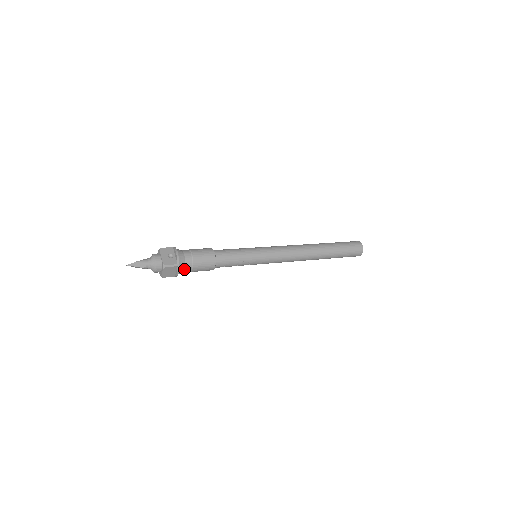
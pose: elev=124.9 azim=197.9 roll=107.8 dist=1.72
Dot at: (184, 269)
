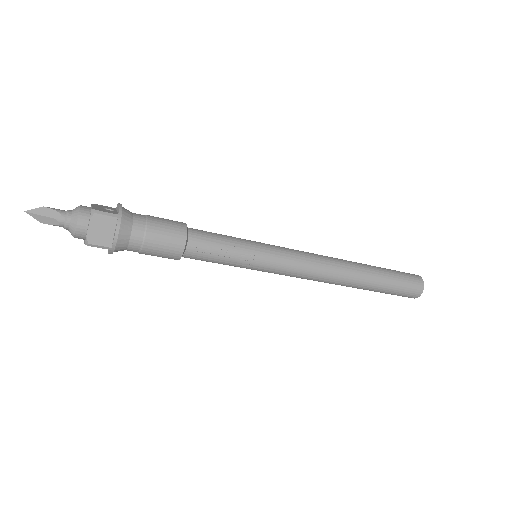
Dot at: (130, 233)
